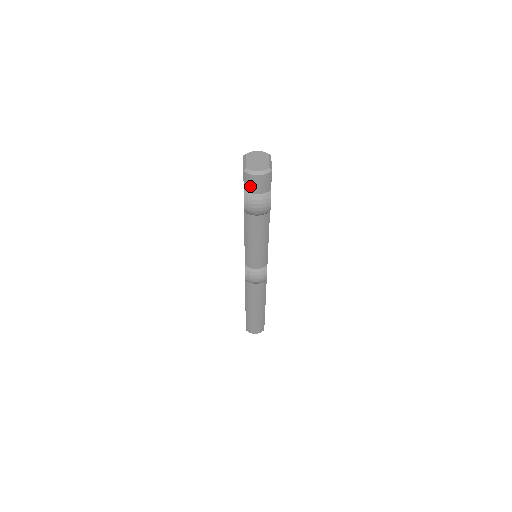
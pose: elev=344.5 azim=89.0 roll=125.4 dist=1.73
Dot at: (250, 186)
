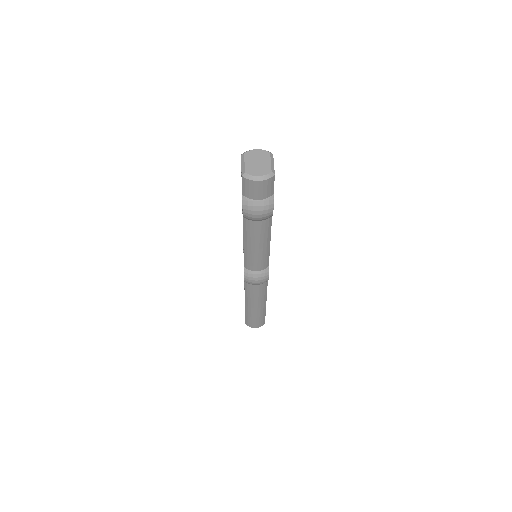
Dot at: (250, 192)
